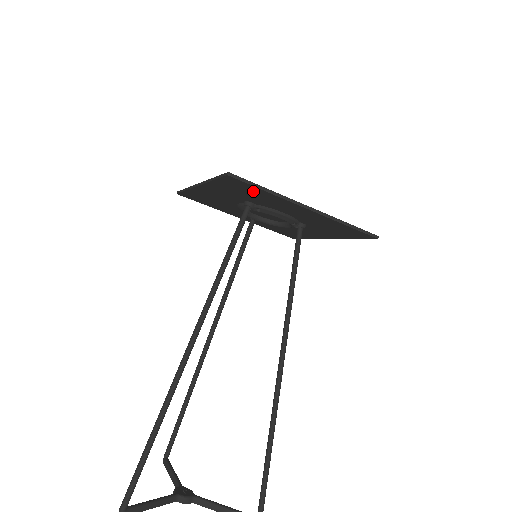
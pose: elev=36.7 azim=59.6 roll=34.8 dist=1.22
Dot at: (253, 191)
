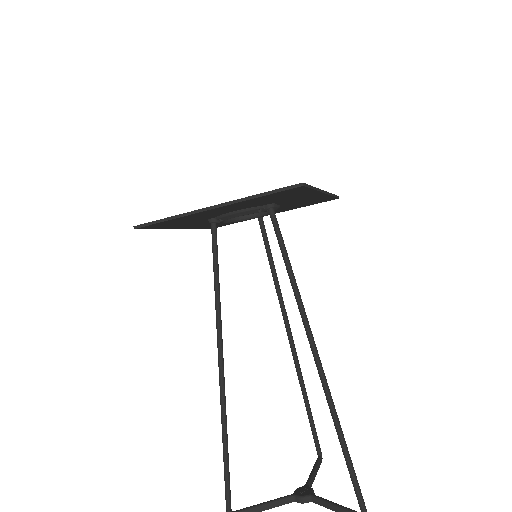
Dot at: (172, 222)
